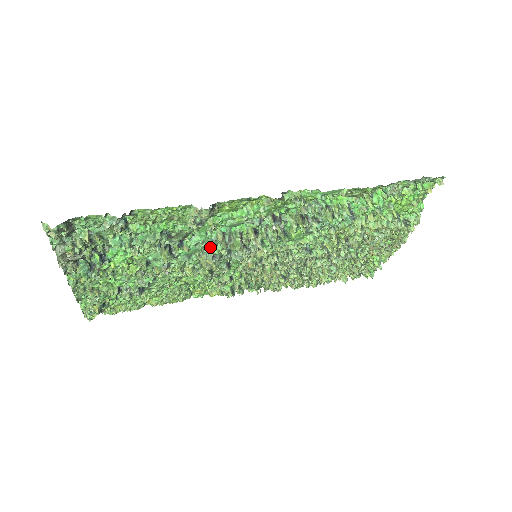
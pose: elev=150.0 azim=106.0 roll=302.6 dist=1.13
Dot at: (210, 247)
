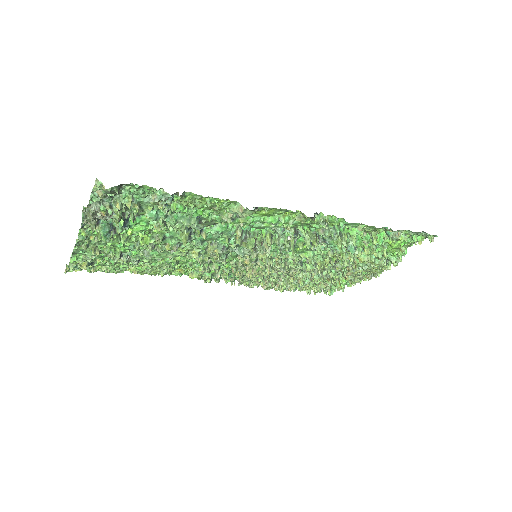
Dot at: (224, 239)
